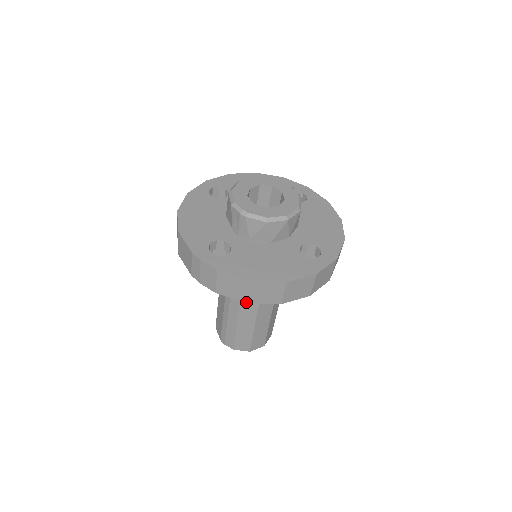
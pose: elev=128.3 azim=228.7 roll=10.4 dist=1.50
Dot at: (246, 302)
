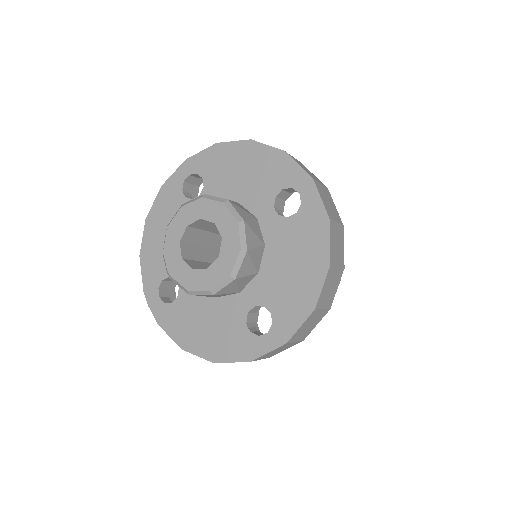
Dot at: occluded
